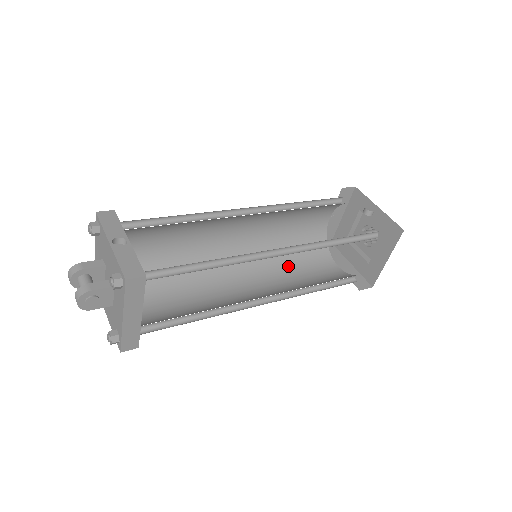
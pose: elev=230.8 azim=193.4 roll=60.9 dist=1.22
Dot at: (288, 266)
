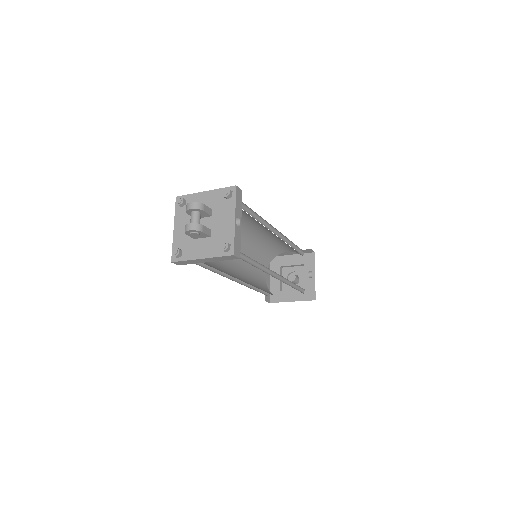
Dot at: occluded
